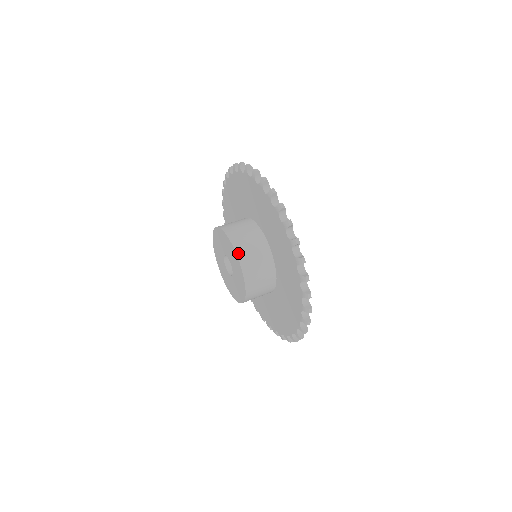
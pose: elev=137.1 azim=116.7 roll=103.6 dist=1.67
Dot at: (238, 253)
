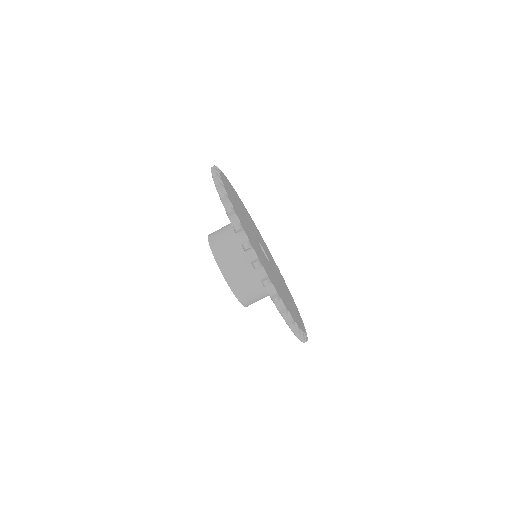
Dot at: occluded
